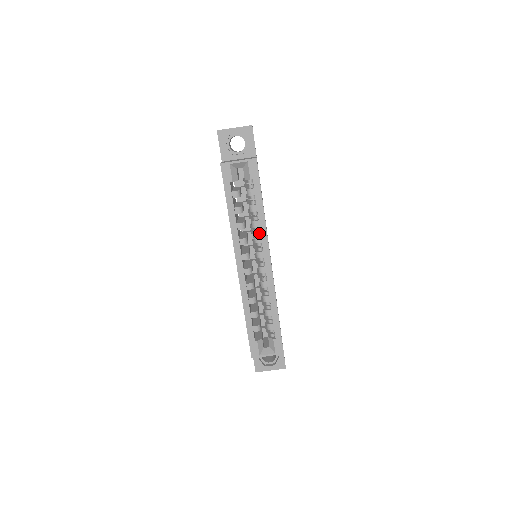
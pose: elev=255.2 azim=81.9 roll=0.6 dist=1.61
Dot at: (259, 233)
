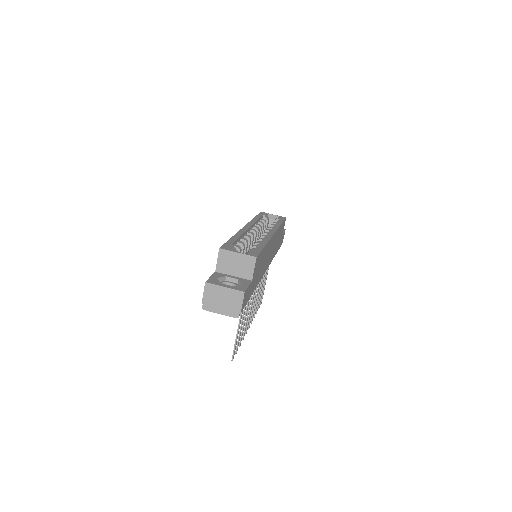
Dot at: occluded
